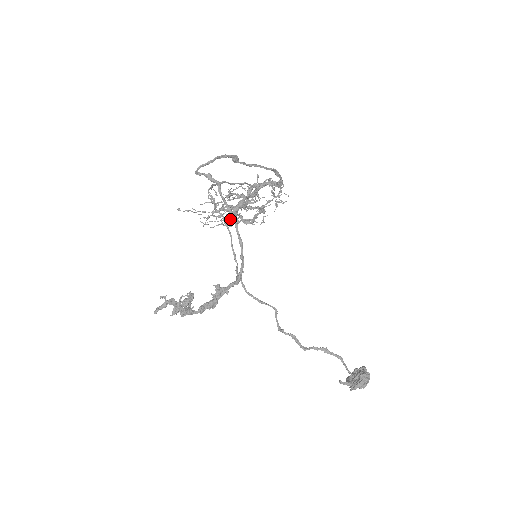
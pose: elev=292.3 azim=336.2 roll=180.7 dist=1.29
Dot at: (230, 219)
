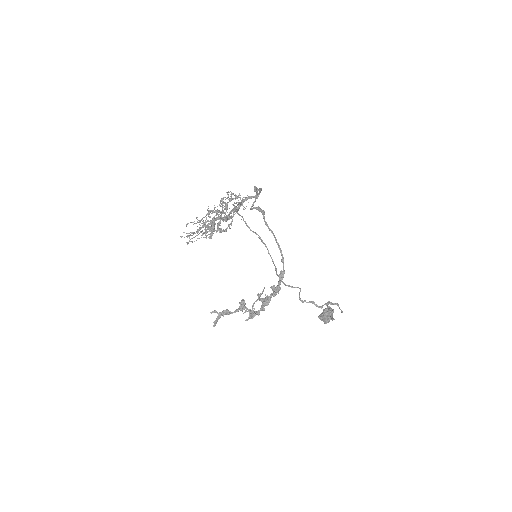
Dot at: (212, 232)
